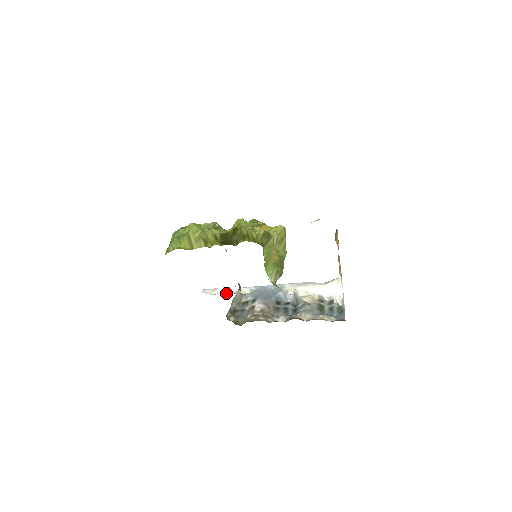
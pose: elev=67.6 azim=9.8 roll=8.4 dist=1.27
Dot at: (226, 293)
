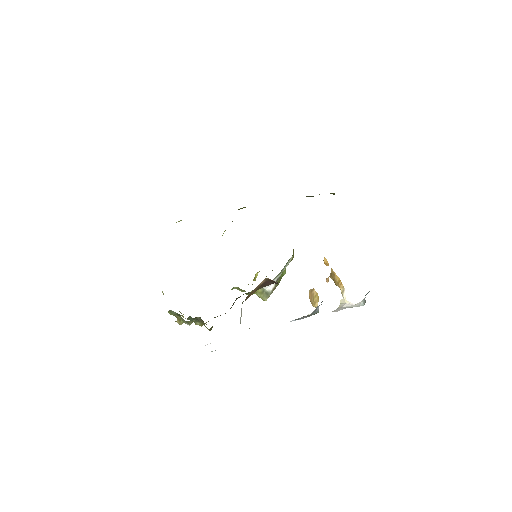
Dot at: occluded
